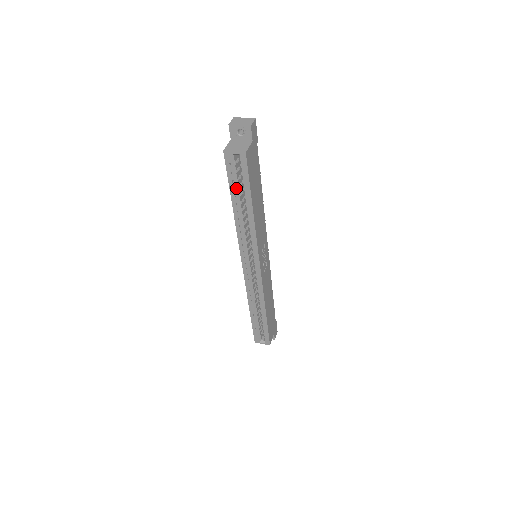
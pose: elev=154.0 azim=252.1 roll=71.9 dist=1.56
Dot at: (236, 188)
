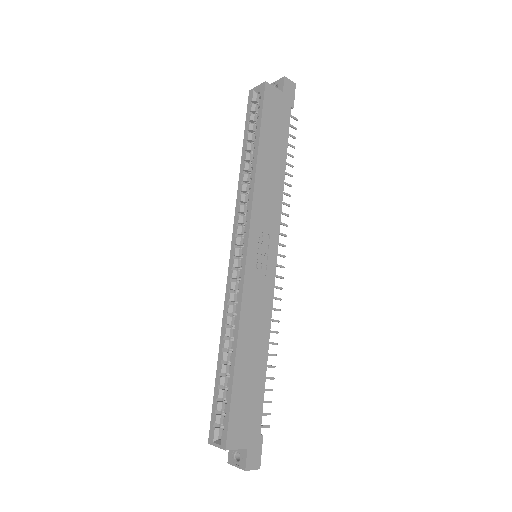
Dot at: (251, 135)
